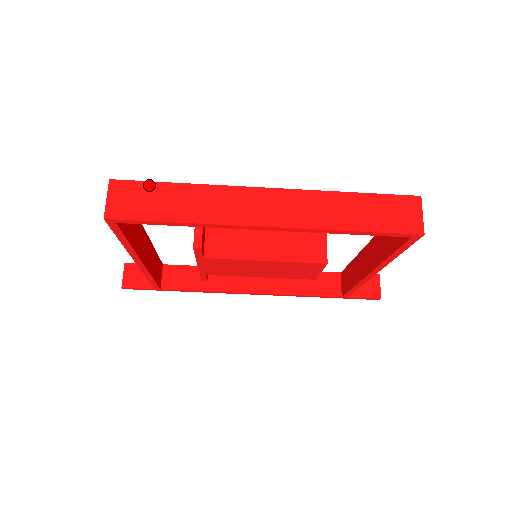
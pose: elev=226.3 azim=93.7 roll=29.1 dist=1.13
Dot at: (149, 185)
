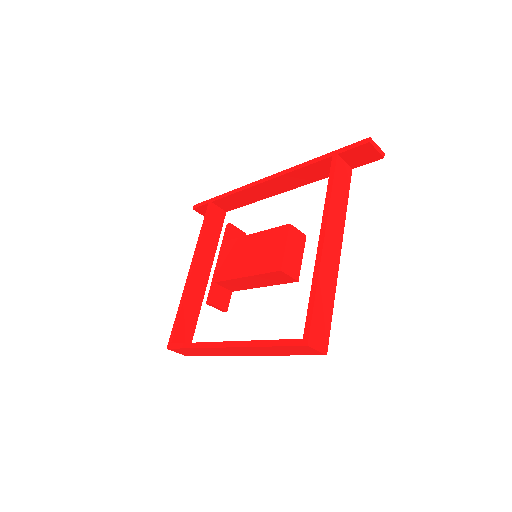
Dot at: (182, 349)
